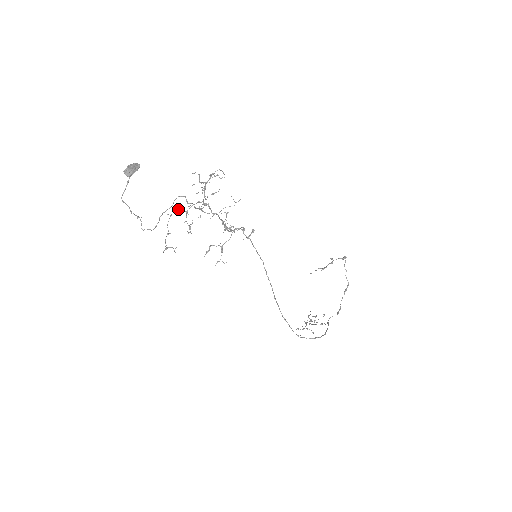
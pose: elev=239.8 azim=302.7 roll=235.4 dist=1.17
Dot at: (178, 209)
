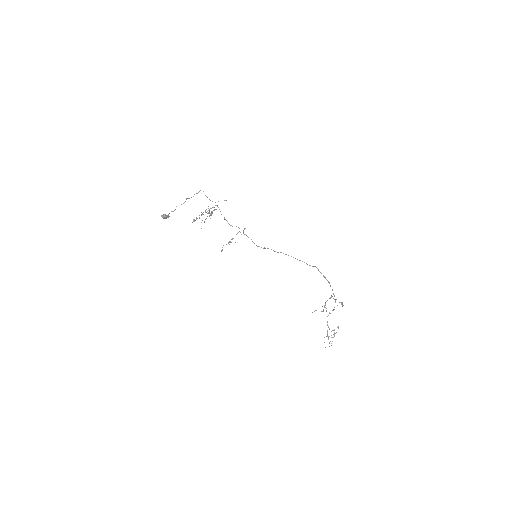
Dot at: (196, 218)
